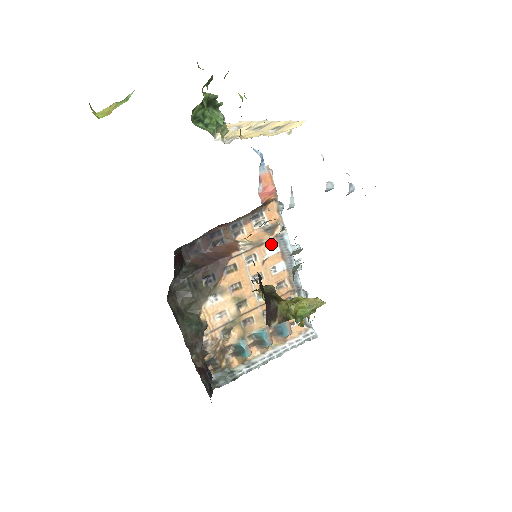
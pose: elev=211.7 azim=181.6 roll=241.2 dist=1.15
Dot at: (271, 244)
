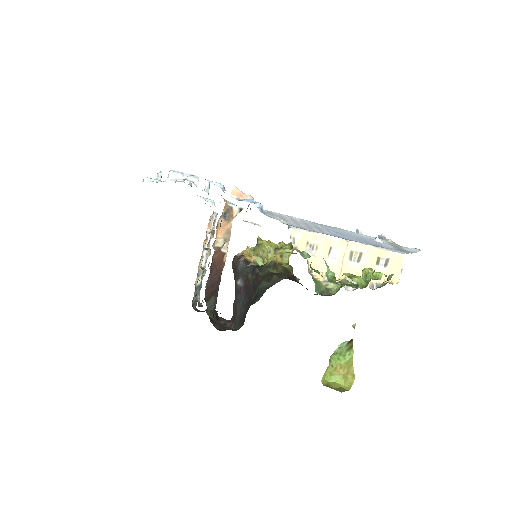
Dot at: occluded
